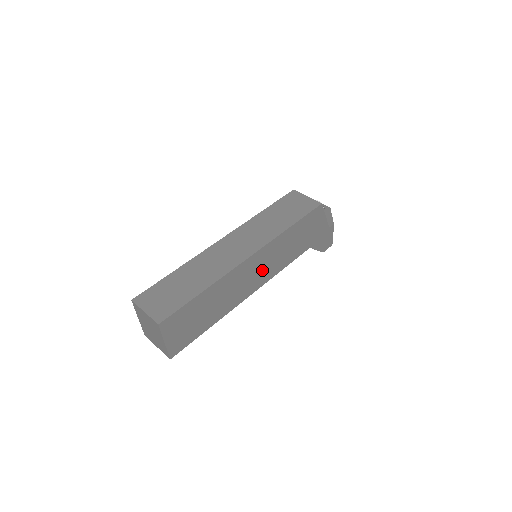
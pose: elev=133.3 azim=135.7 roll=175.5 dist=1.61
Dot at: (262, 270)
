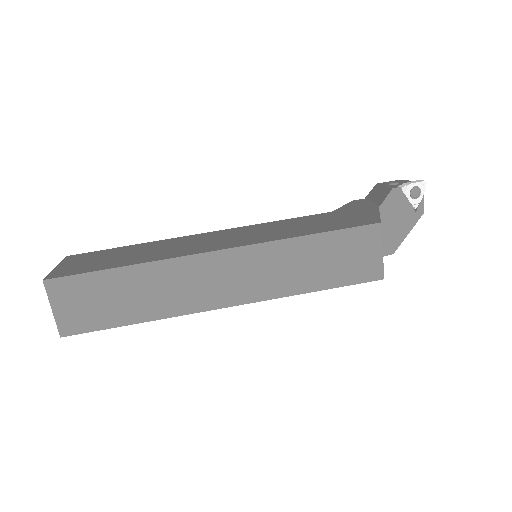
Dot at: occluded
